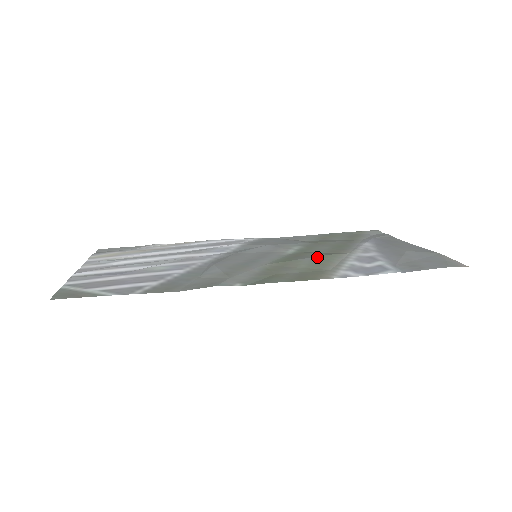
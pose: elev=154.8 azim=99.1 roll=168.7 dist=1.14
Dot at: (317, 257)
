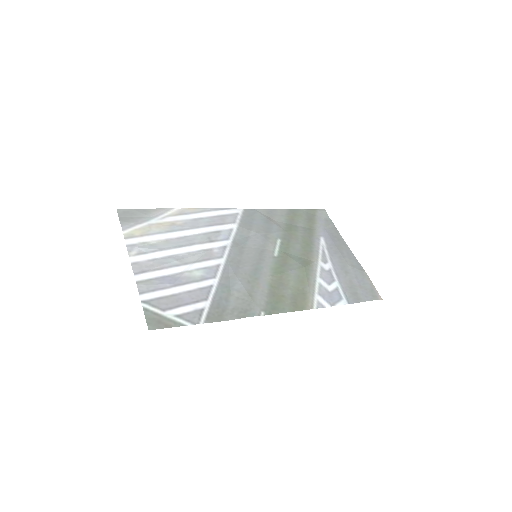
Dot at: (299, 270)
